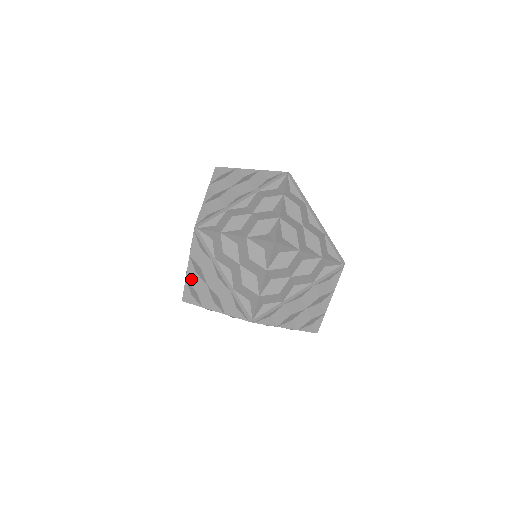
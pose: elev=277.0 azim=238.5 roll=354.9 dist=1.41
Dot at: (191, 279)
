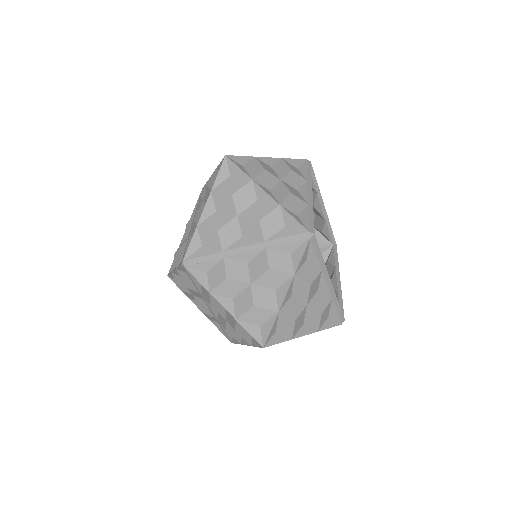
Dot at: (177, 278)
